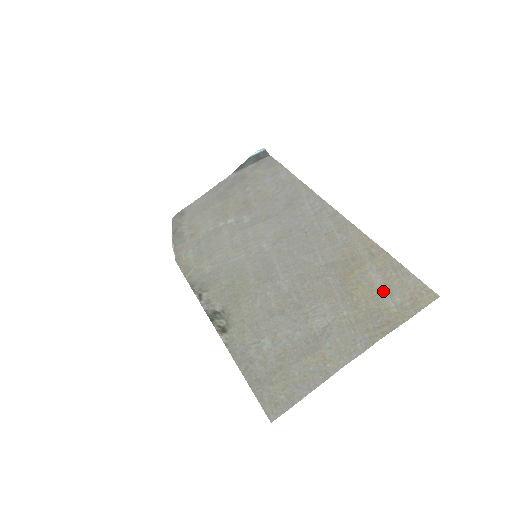
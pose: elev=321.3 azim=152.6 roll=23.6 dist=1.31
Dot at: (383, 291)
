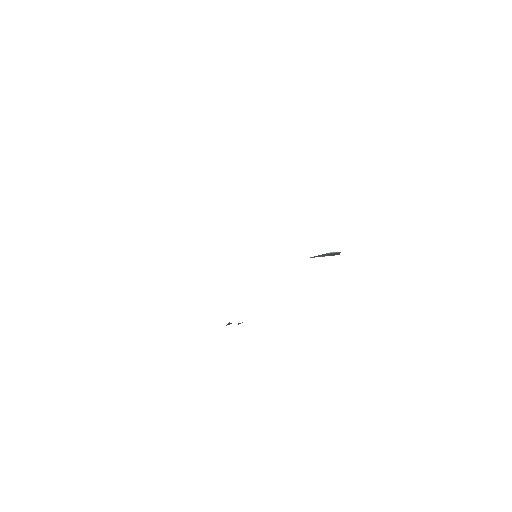
Dot at: occluded
